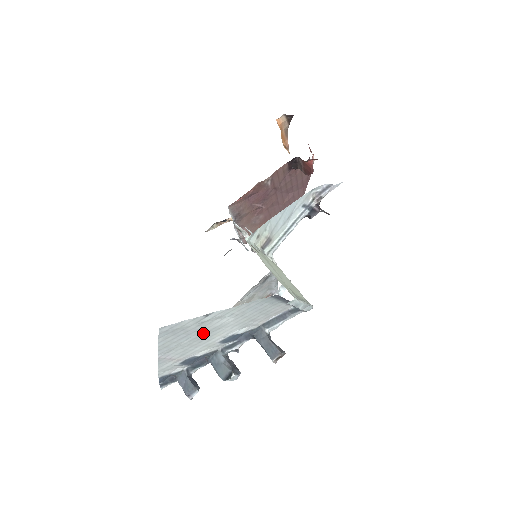
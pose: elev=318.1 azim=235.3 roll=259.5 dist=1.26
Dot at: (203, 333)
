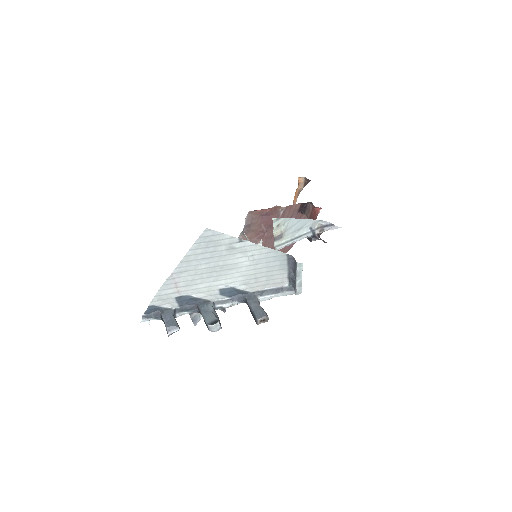
Dot at: (220, 265)
